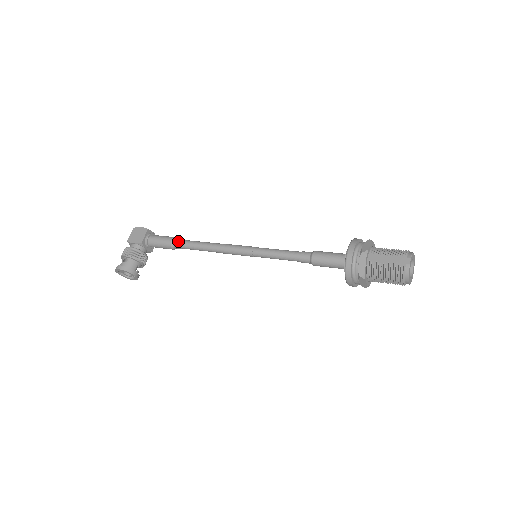
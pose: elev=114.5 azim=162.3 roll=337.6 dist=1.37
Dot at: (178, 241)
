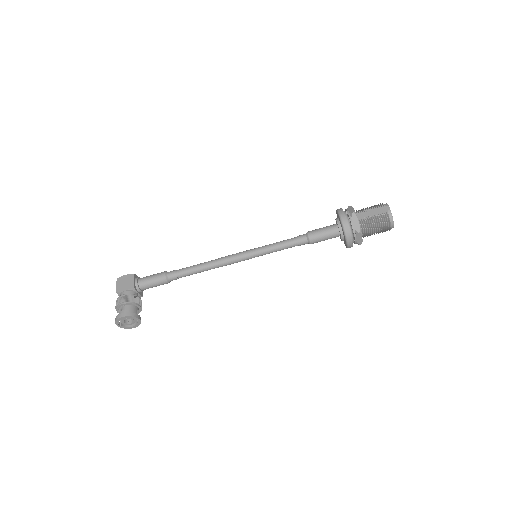
Dot at: (172, 272)
